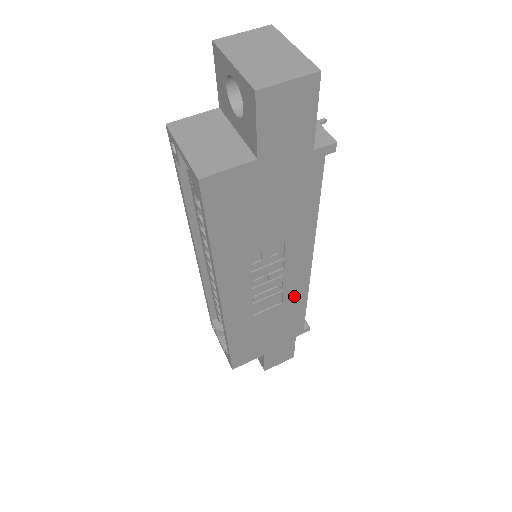
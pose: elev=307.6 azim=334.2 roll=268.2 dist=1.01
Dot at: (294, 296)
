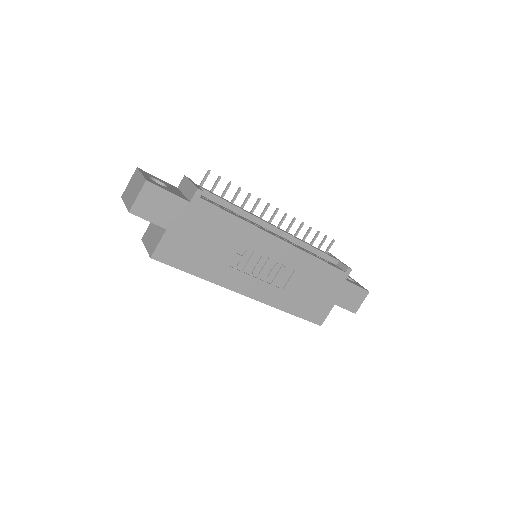
Dot at: (298, 261)
